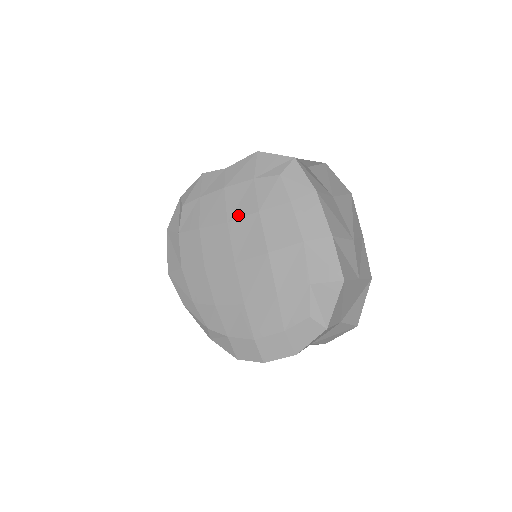
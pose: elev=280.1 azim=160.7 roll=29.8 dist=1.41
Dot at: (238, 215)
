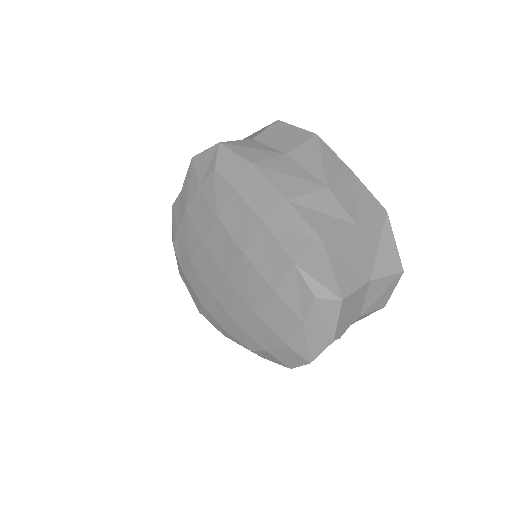
Dot at: (206, 230)
